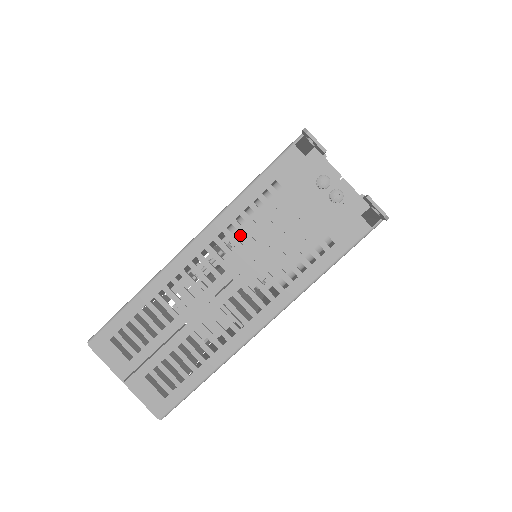
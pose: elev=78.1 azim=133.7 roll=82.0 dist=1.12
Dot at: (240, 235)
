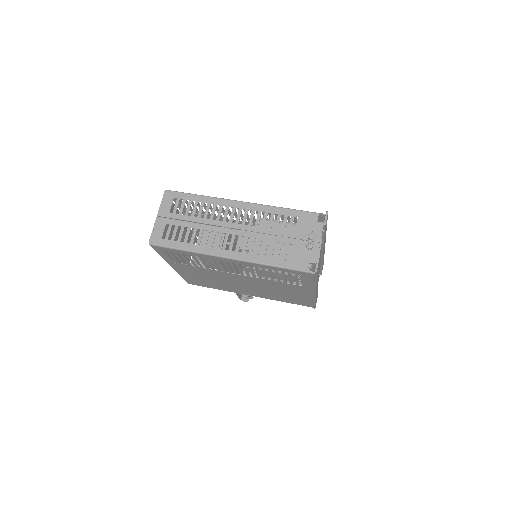
Dot at: occluded
